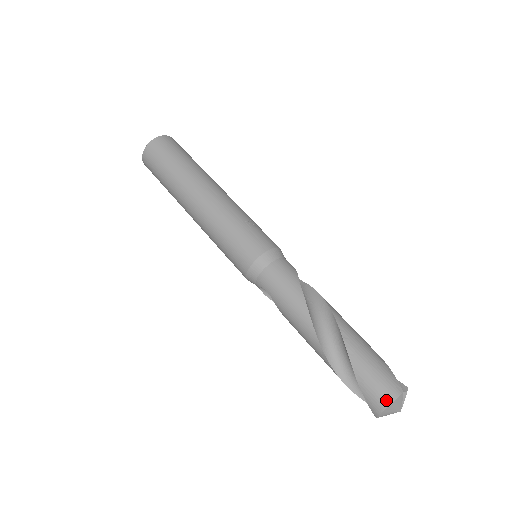
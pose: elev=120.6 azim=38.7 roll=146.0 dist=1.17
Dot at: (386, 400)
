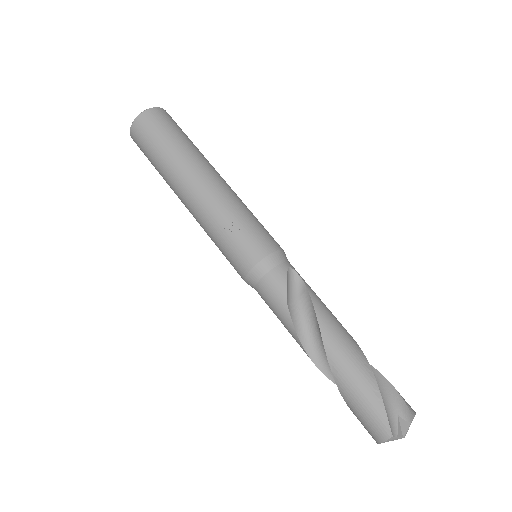
Dot at: (376, 439)
